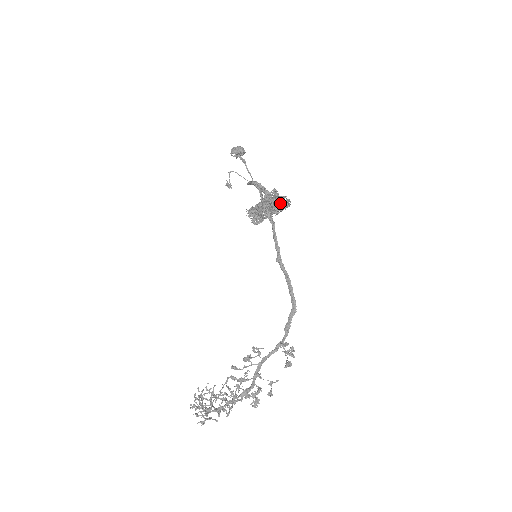
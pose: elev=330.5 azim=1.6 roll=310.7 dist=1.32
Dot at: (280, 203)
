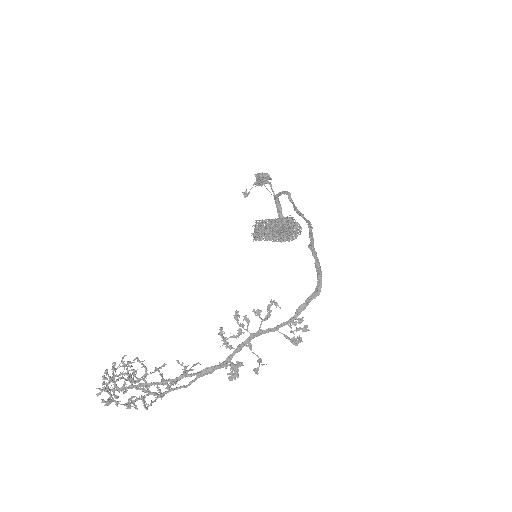
Dot at: (295, 227)
